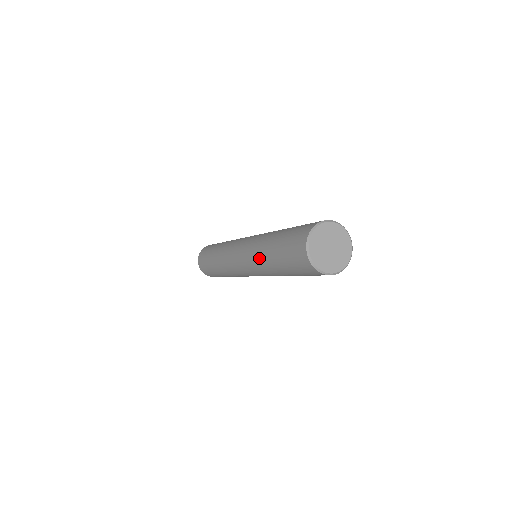
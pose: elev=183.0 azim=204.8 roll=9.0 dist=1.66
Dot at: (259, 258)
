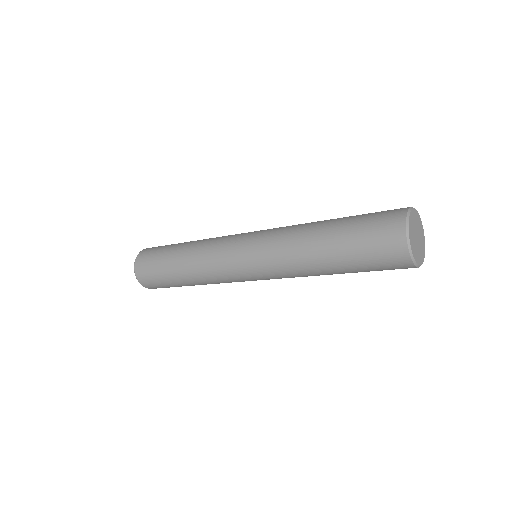
Dot at: (298, 229)
